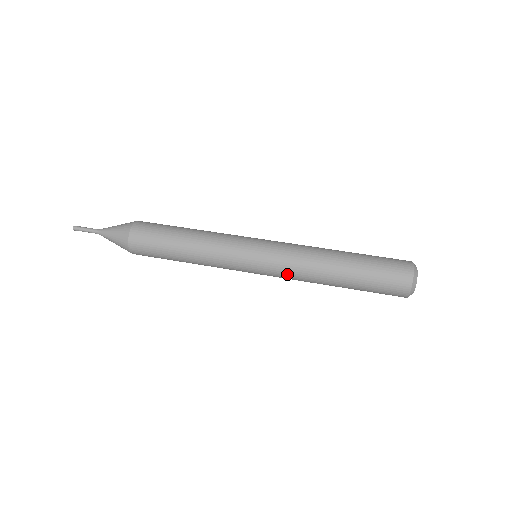
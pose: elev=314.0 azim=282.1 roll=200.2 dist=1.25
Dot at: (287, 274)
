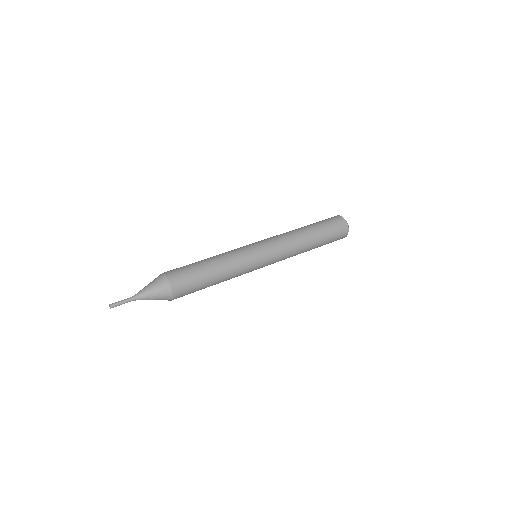
Dot at: occluded
